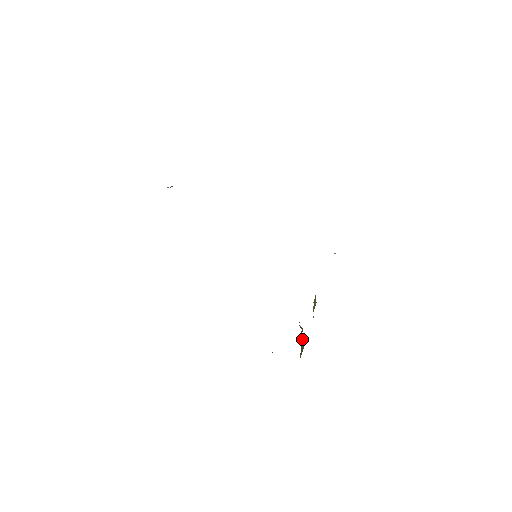
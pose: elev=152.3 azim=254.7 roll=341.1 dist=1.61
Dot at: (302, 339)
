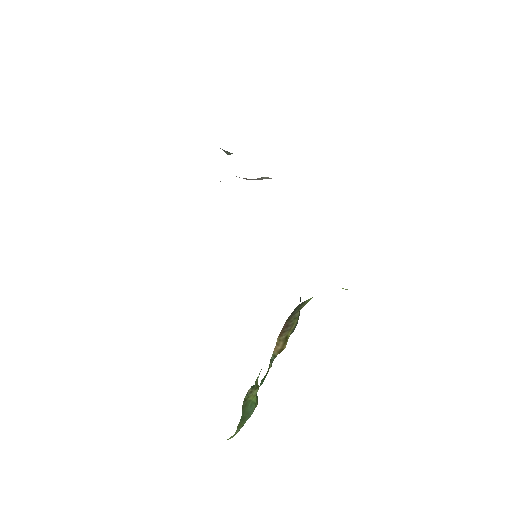
Dot at: (251, 403)
